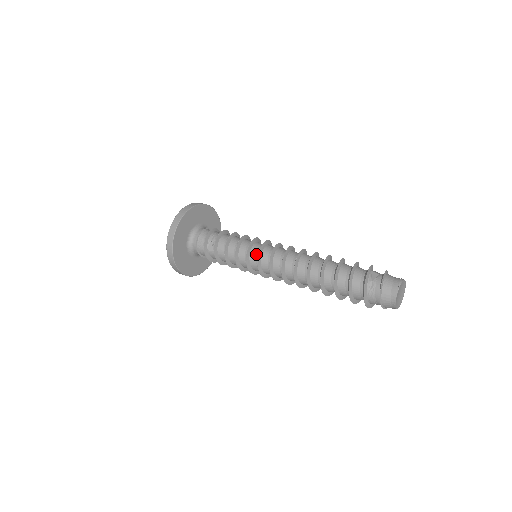
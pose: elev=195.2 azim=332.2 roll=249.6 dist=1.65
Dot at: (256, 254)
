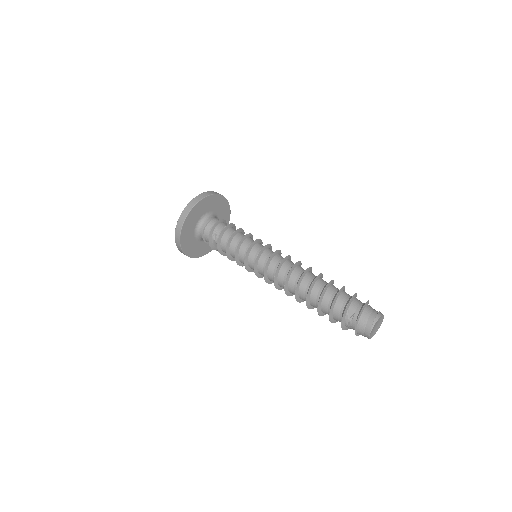
Dot at: (253, 265)
